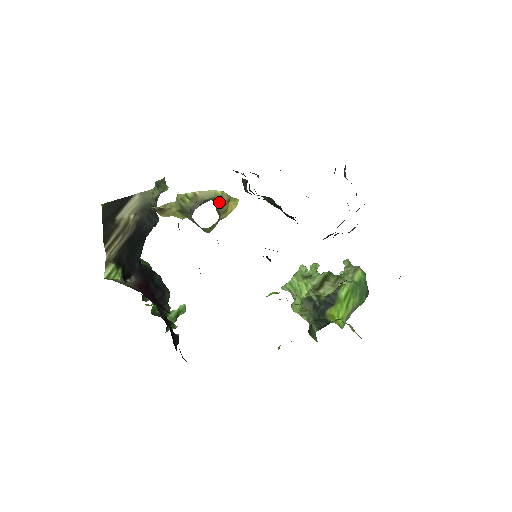
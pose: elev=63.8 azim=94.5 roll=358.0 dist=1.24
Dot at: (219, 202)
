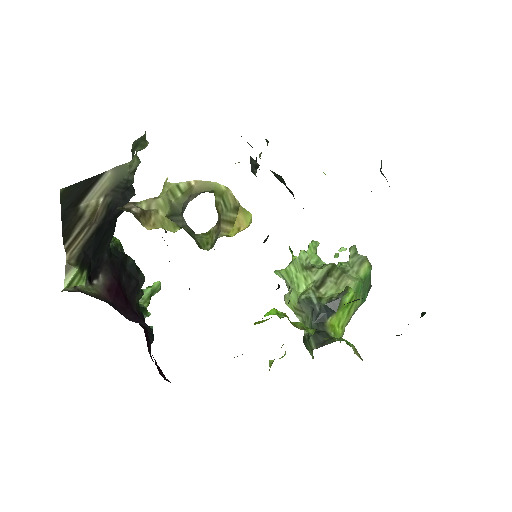
Dot at: (221, 200)
